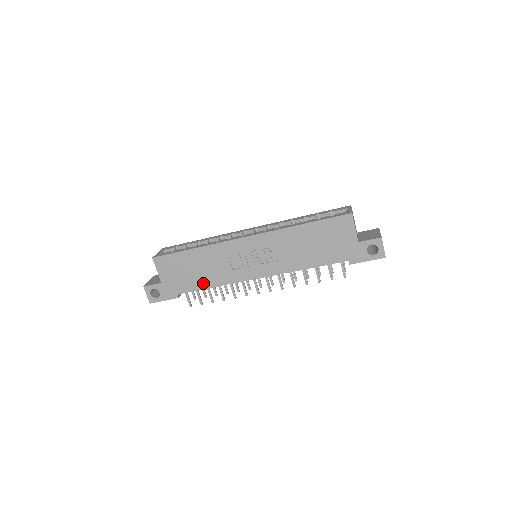
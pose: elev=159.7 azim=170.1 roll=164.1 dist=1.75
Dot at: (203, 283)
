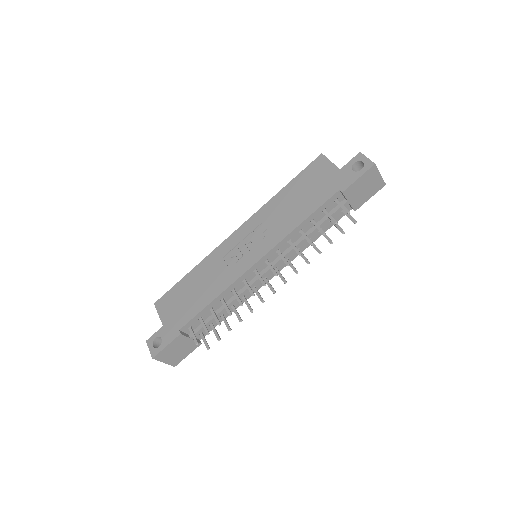
Dot at: (203, 301)
